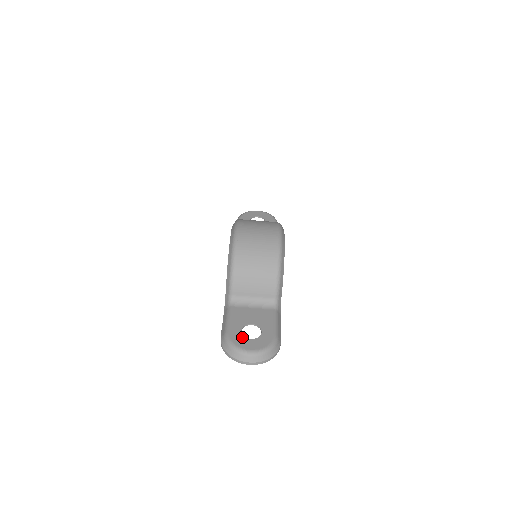
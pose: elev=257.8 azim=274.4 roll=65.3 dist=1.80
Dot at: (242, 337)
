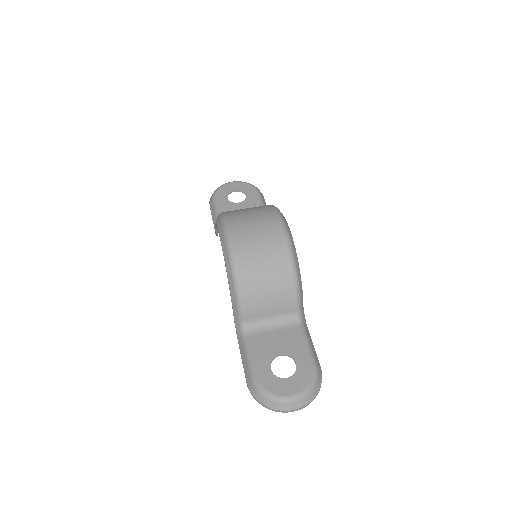
Dot at: (275, 378)
